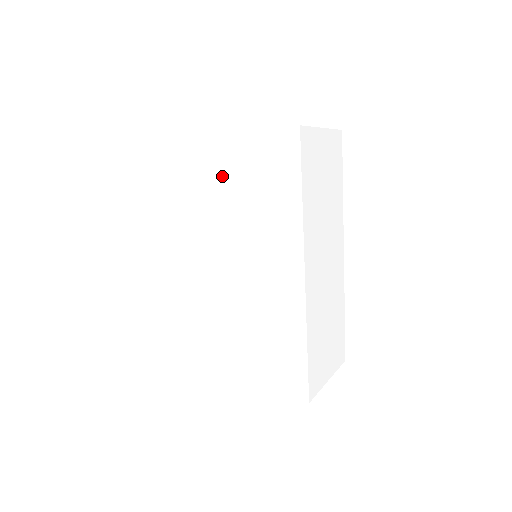
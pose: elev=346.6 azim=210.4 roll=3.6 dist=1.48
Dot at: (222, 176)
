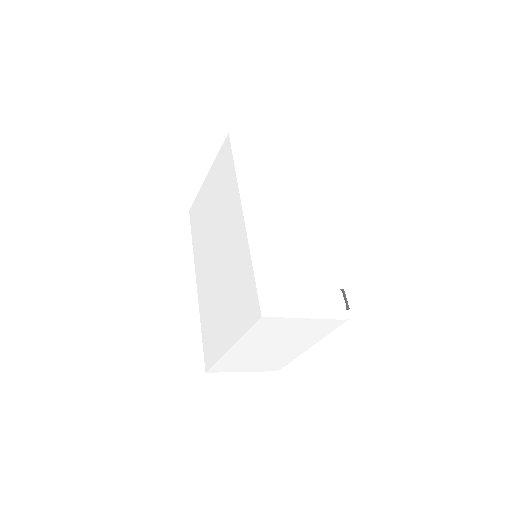
Dot at: (210, 197)
